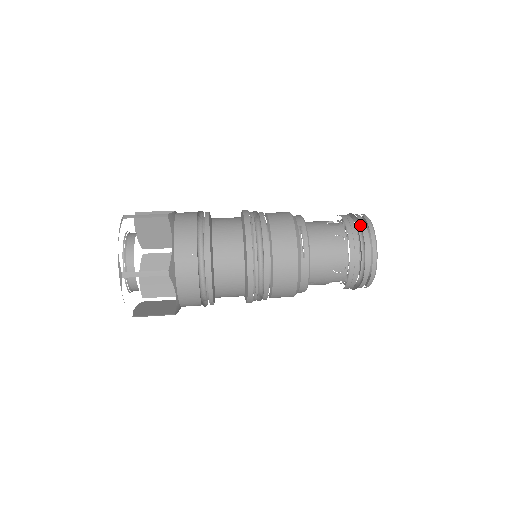
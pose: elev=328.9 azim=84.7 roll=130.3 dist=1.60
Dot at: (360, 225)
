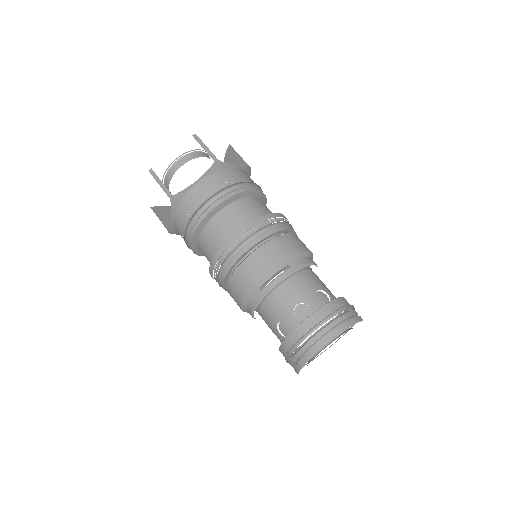
Dot at: (334, 320)
